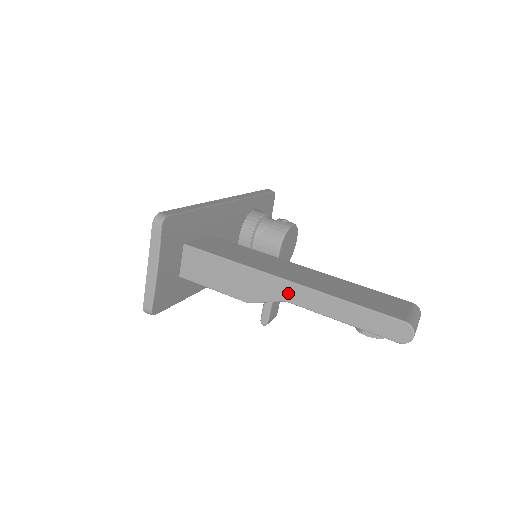
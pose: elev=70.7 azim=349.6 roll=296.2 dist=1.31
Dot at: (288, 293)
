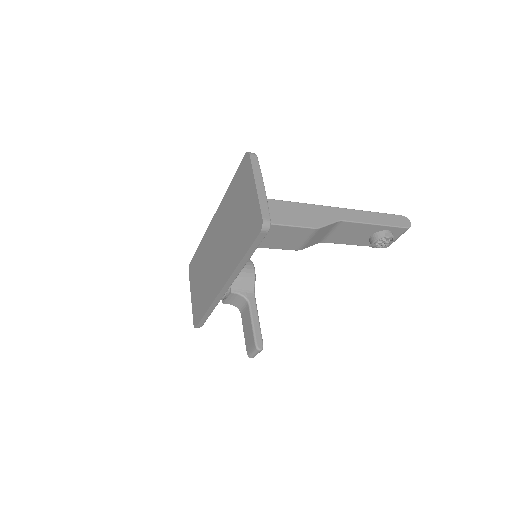
Dot at: (339, 214)
